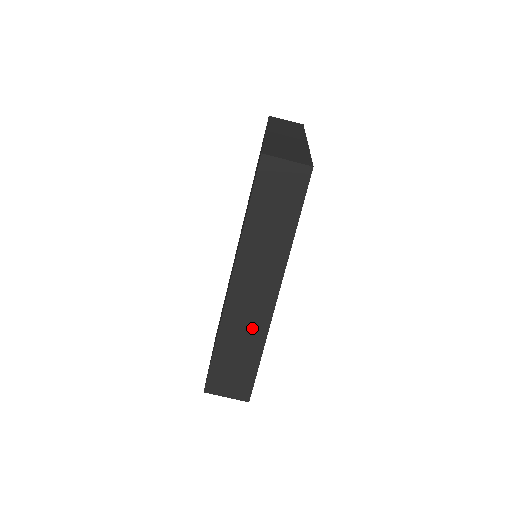
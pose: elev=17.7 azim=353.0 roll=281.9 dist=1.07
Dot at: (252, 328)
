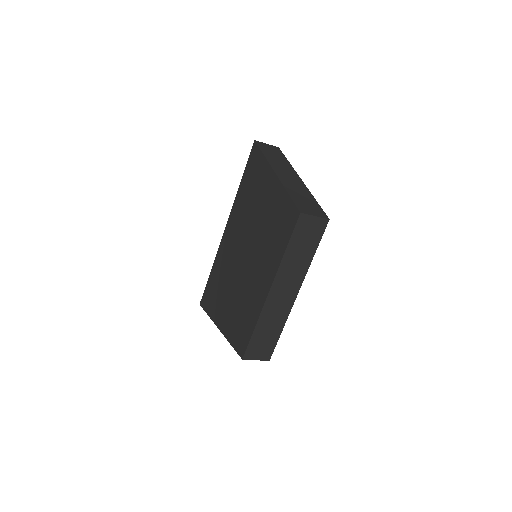
Dot at: (278, 317)
